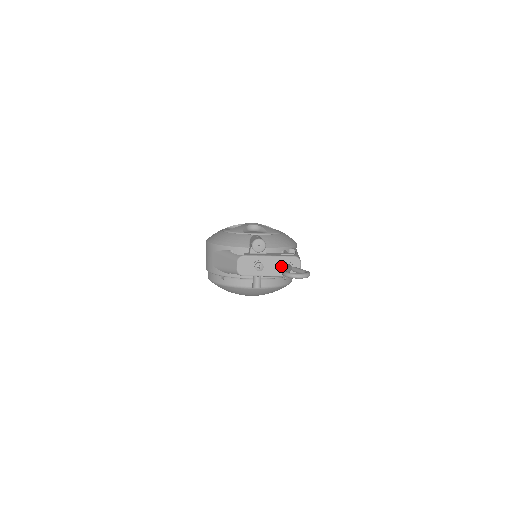
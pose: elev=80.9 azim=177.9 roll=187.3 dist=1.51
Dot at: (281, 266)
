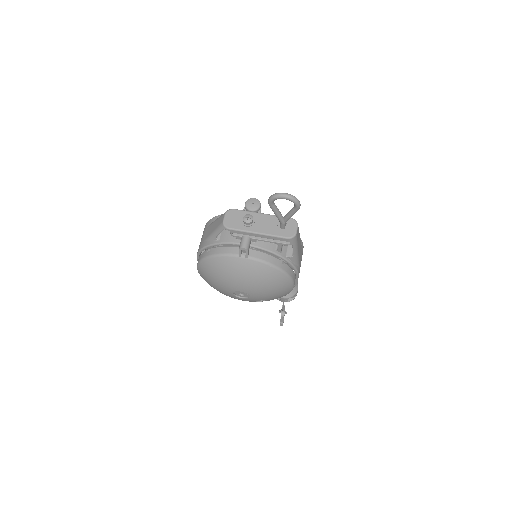
Dot at: (274, 225)
